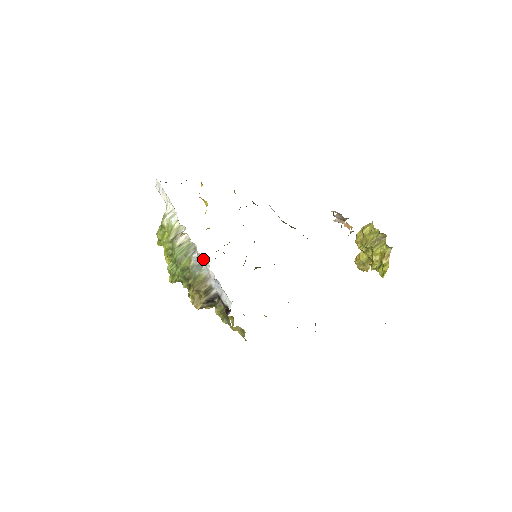
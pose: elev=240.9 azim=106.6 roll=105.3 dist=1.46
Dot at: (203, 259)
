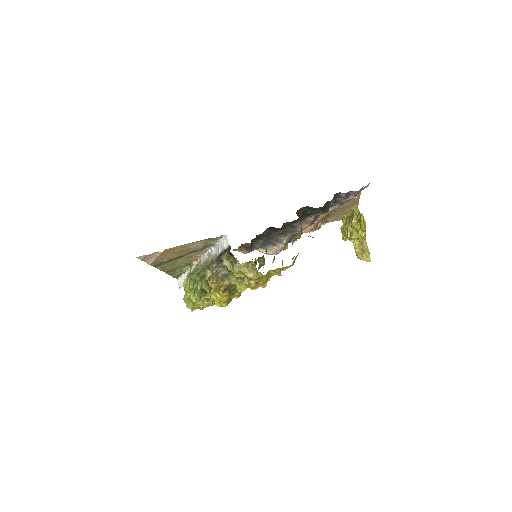
Dot at: (208, 256)
